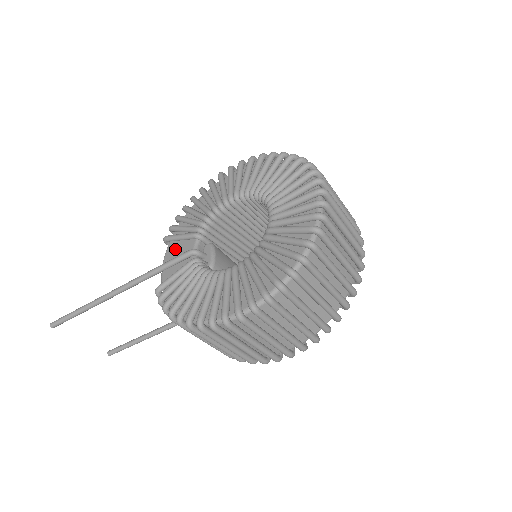
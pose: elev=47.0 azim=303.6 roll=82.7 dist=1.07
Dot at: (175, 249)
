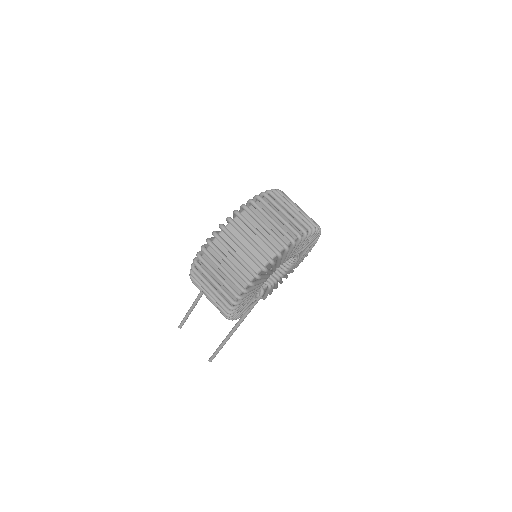
Dot at: occluded
